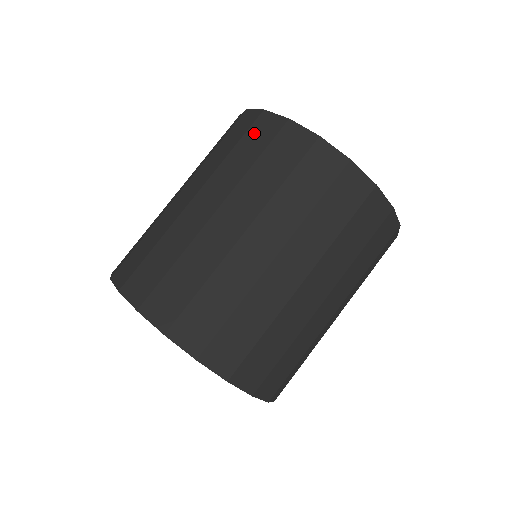
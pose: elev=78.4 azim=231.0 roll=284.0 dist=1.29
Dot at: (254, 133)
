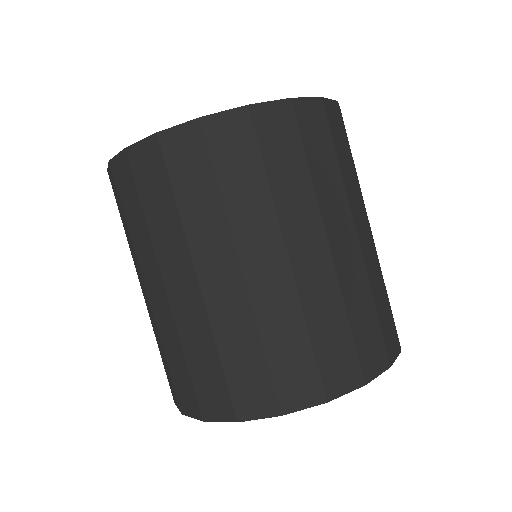
Dot at: (122, 190)
